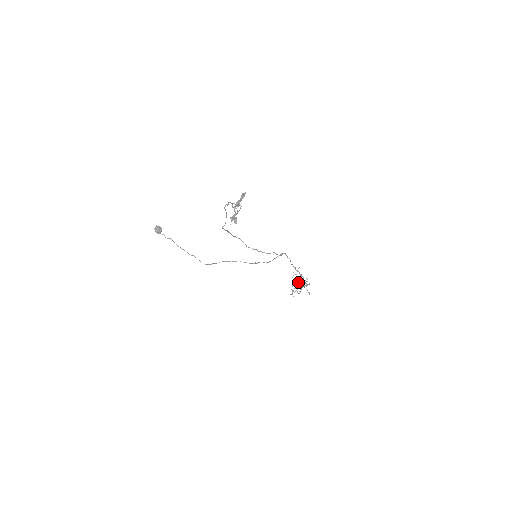
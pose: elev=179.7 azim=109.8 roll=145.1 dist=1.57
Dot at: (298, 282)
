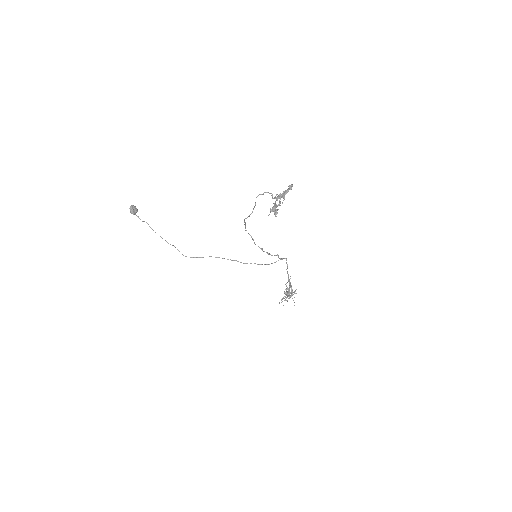
Dot at: occluded
